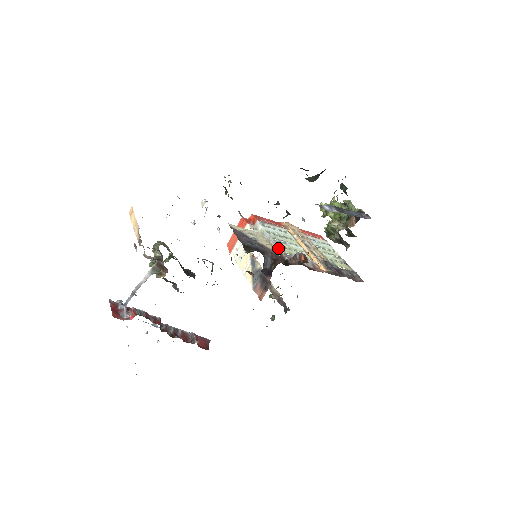
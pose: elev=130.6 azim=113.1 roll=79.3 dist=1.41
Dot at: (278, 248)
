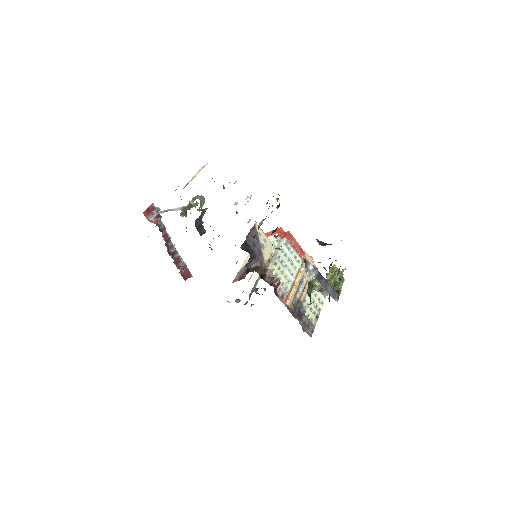
Dot at: (272, 264)
